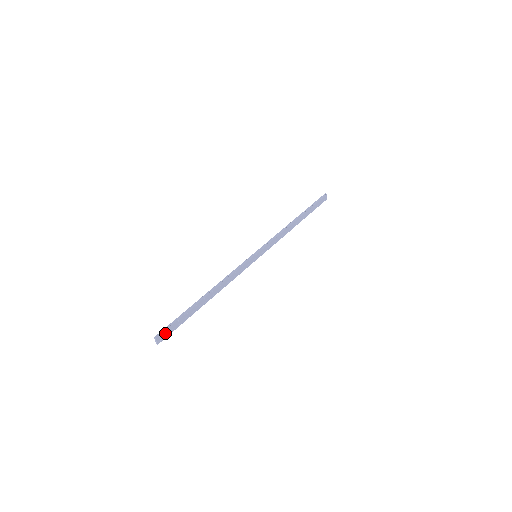
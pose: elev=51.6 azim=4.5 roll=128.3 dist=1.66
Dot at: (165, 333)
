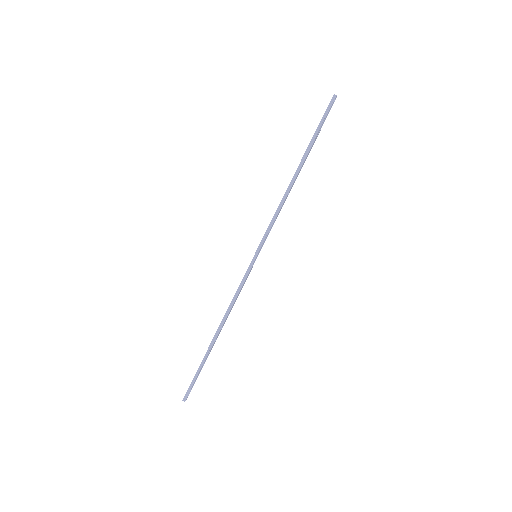
Dot at: (190, 390)
